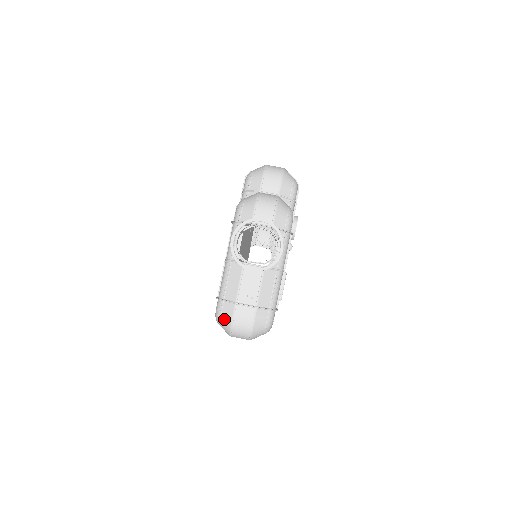
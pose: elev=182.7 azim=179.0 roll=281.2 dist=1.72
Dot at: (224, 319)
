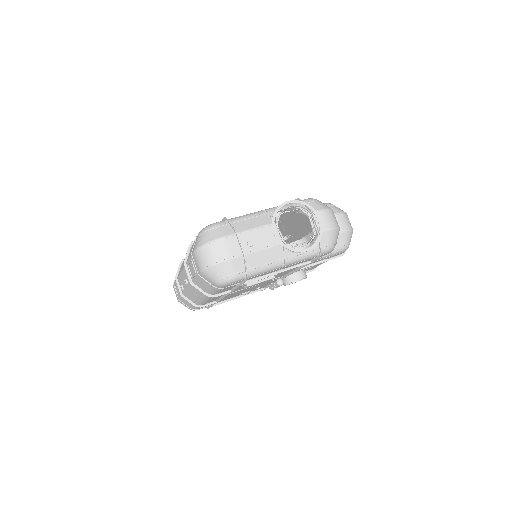
Dot at: (212, 232)
